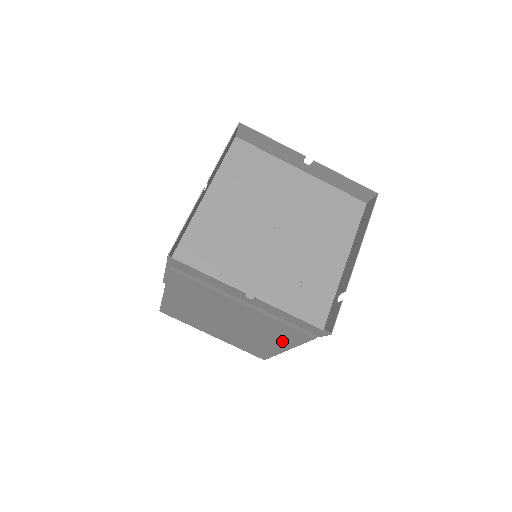
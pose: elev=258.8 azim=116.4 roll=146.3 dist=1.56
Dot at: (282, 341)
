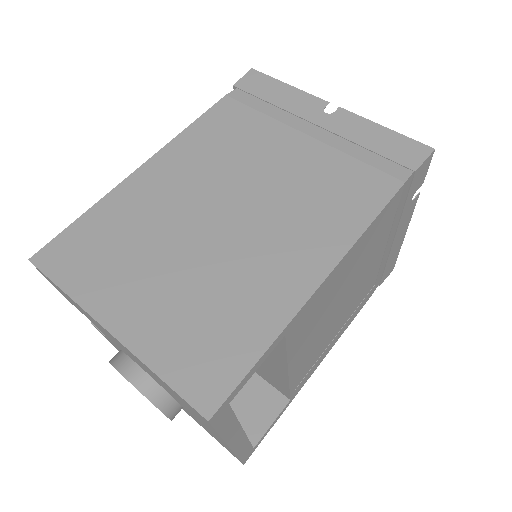
Dot at: (330, 234)
